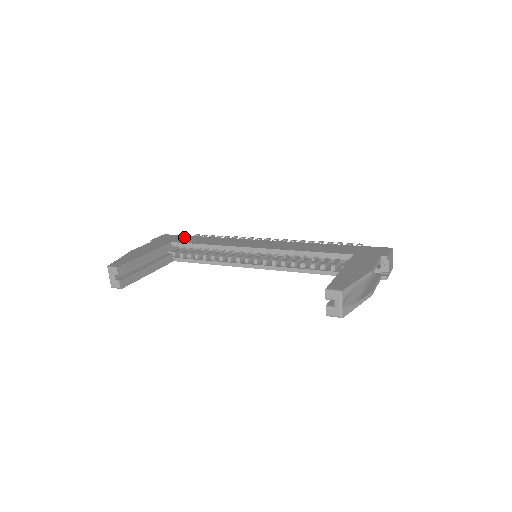
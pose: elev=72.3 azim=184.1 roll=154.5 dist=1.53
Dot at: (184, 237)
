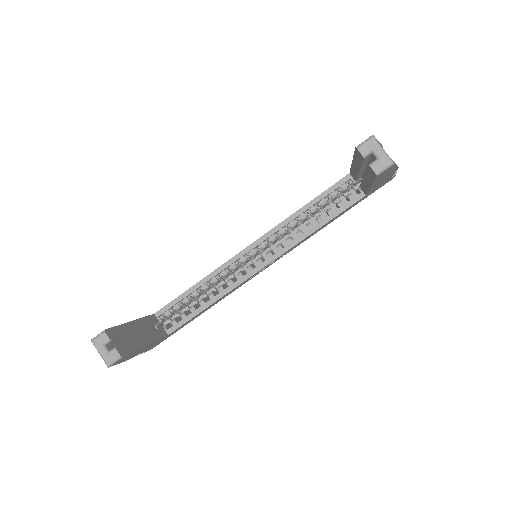
Dot at: occluded
